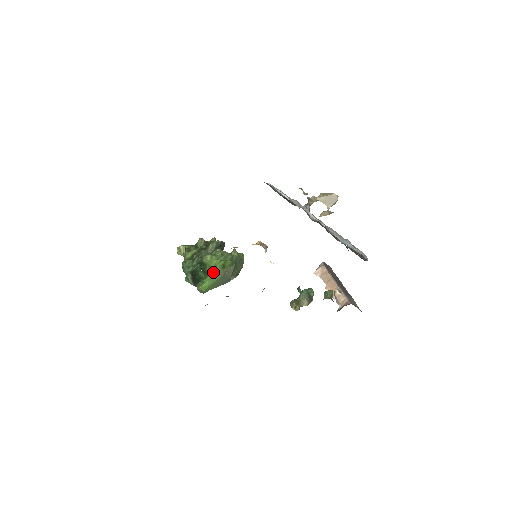
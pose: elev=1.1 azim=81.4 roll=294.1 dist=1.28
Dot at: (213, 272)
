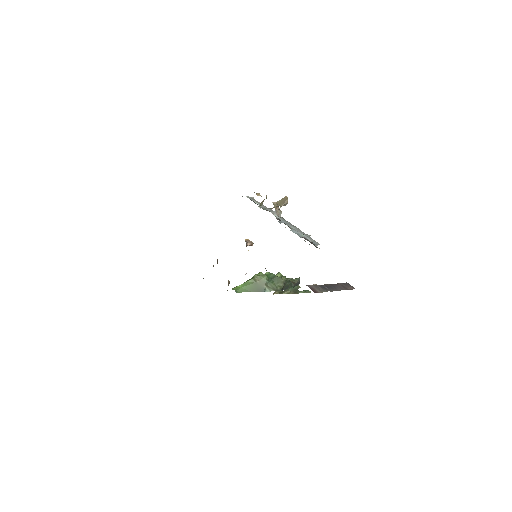
Dot at: (249, 280)
